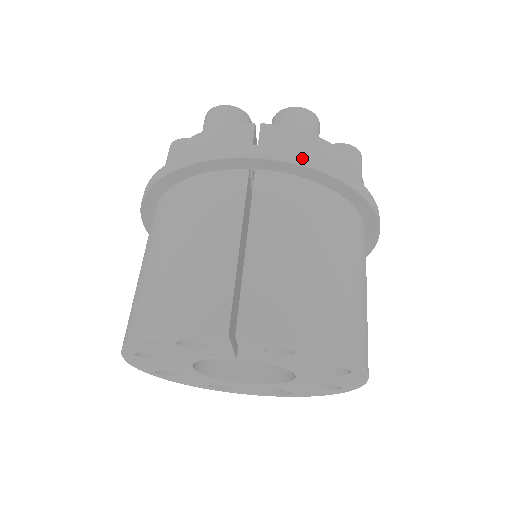
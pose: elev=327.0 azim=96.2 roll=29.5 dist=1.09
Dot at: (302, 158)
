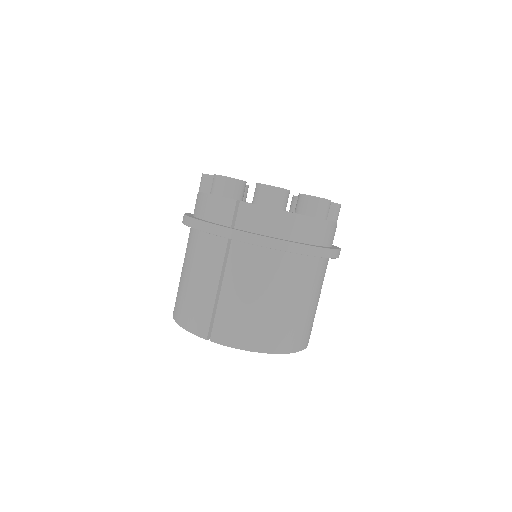
Dot at: (257, 240)
